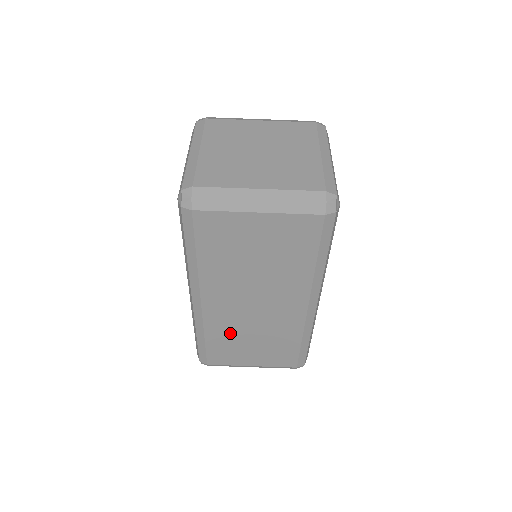
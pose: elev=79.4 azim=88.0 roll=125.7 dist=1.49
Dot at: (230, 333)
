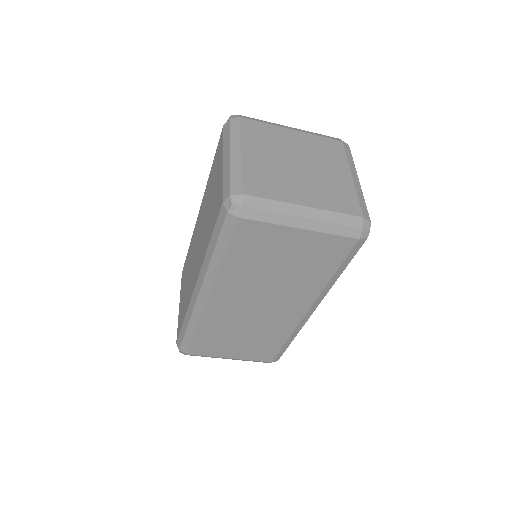
Dot at: (223, 329)
